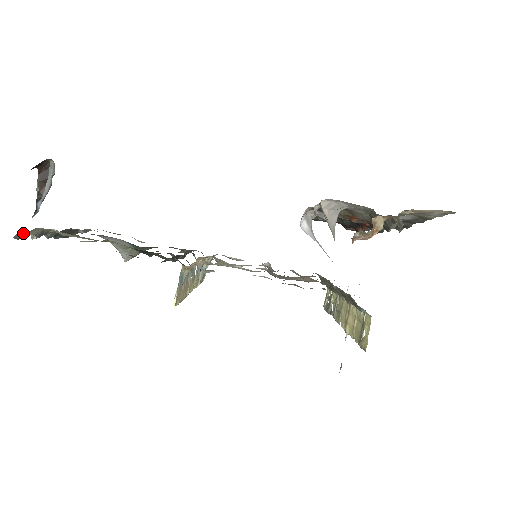
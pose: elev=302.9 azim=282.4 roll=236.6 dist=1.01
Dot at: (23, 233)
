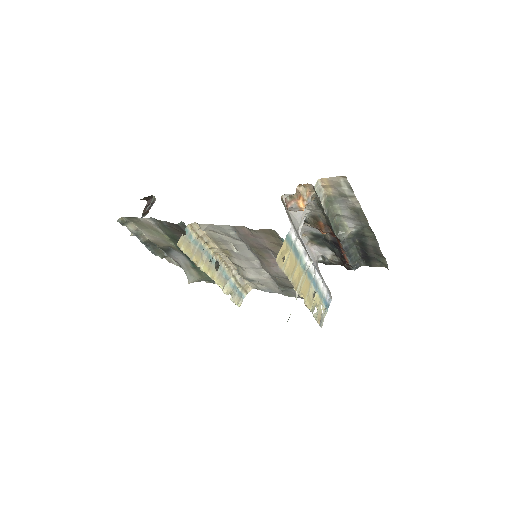
Dot at: (123, 220)
